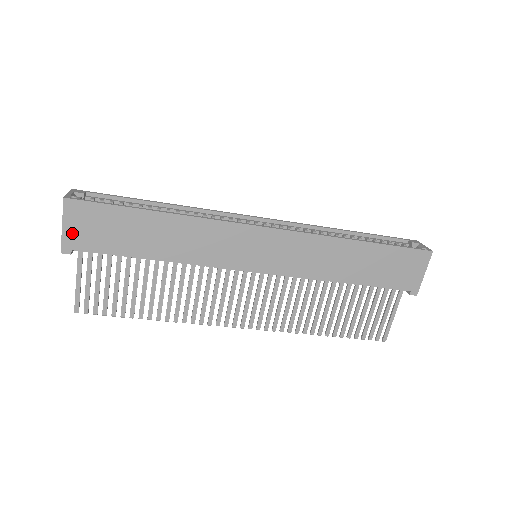
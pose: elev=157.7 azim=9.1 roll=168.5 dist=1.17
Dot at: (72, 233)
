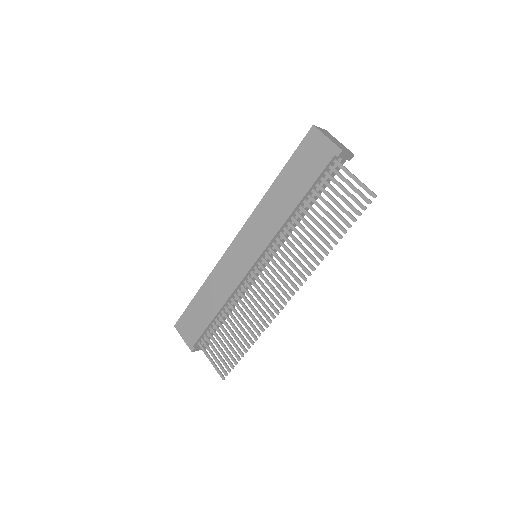
Dot at: (187, 338)
